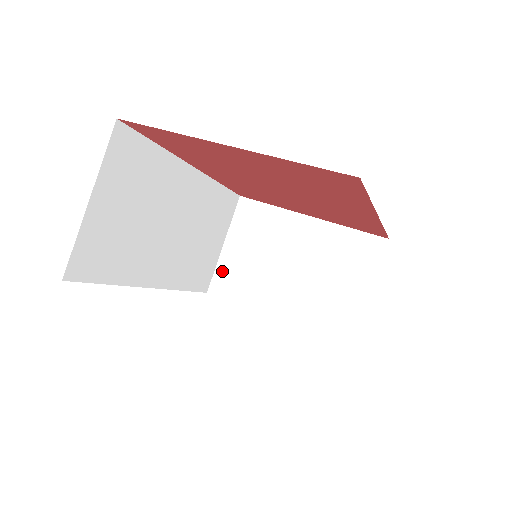
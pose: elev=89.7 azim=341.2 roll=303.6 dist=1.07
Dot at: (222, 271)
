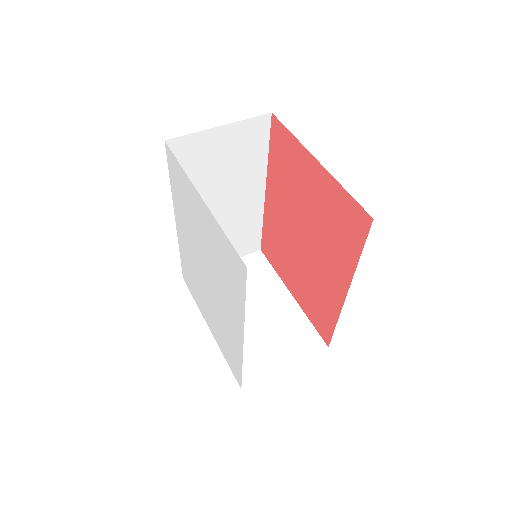
Dot at: occluded
